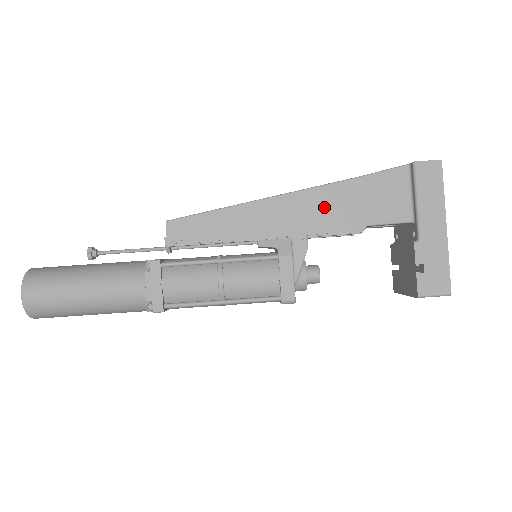
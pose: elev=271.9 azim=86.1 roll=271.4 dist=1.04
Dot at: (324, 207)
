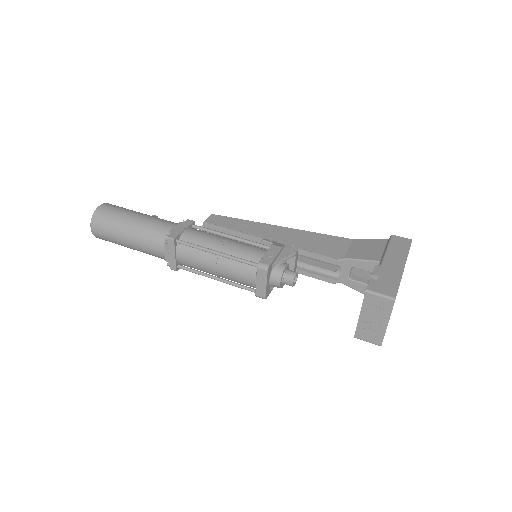
Dot at: (319, 242)
